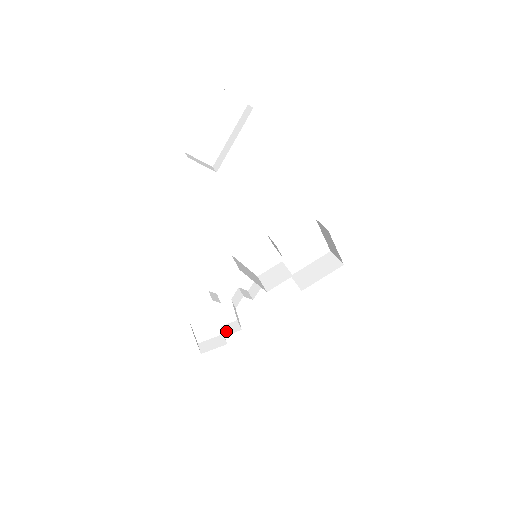
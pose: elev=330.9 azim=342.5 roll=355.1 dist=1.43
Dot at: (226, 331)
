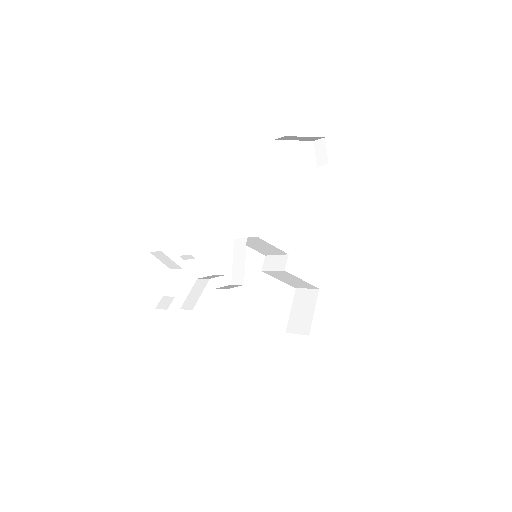
Dot at: occluded
